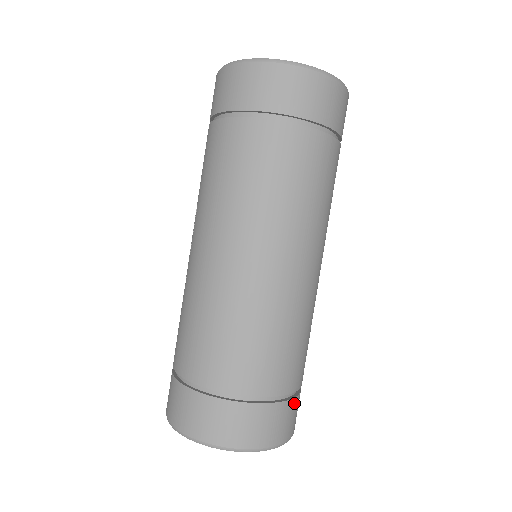
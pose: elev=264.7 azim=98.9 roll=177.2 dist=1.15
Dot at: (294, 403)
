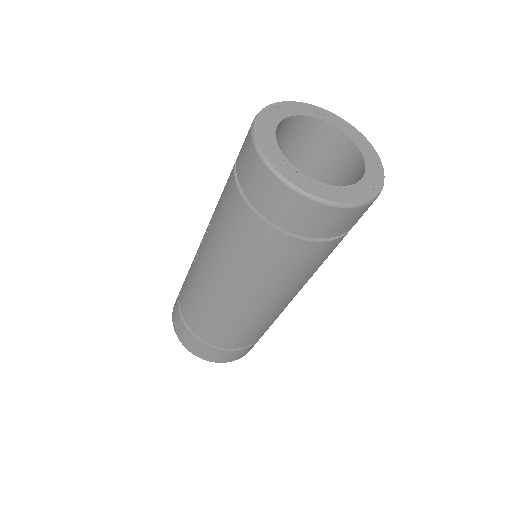
Dot at: occluded
